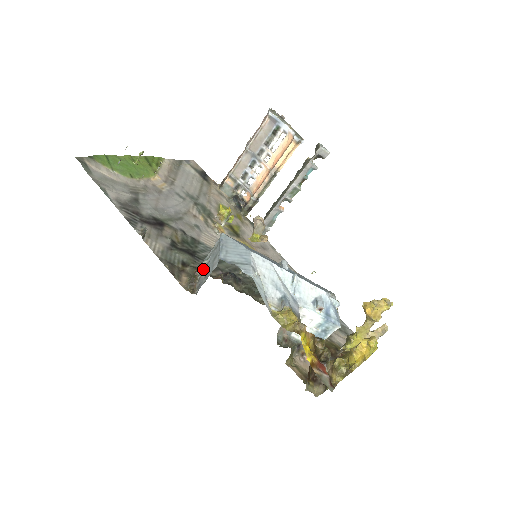
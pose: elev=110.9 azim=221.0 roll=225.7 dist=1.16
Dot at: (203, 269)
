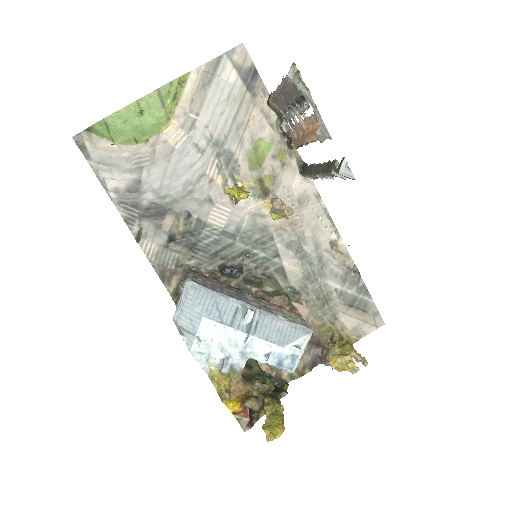
Dot at: occluded
